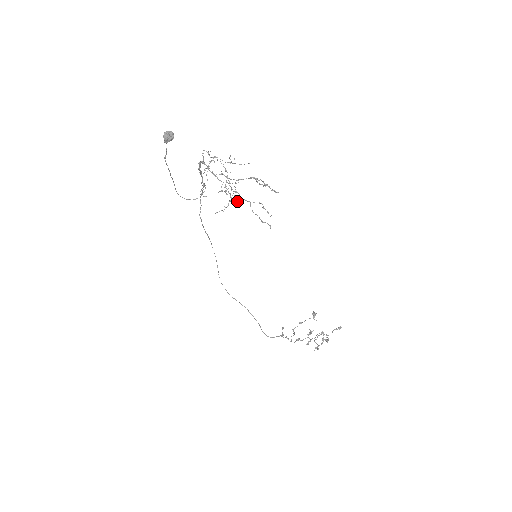
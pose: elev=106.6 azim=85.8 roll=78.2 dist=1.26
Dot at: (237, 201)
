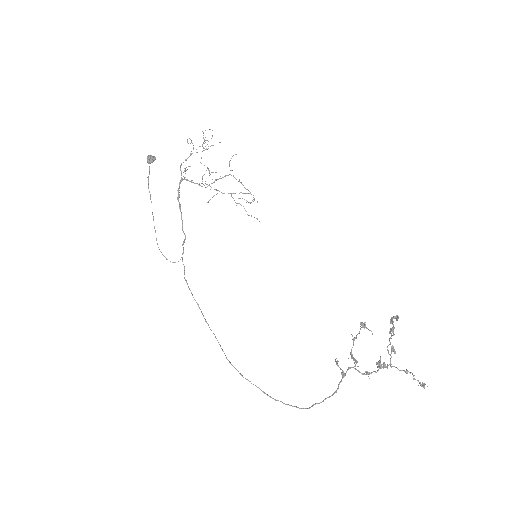
Dot at: occluded
